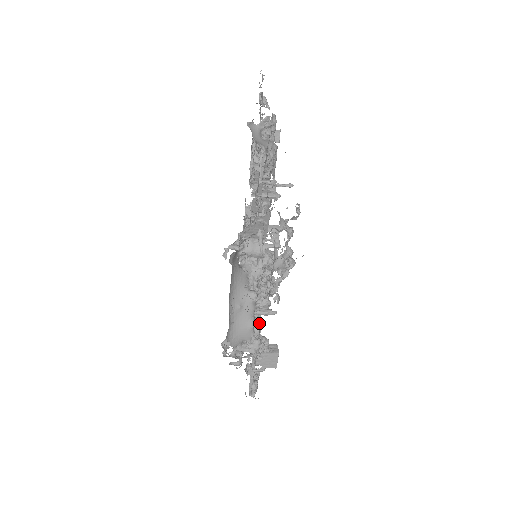
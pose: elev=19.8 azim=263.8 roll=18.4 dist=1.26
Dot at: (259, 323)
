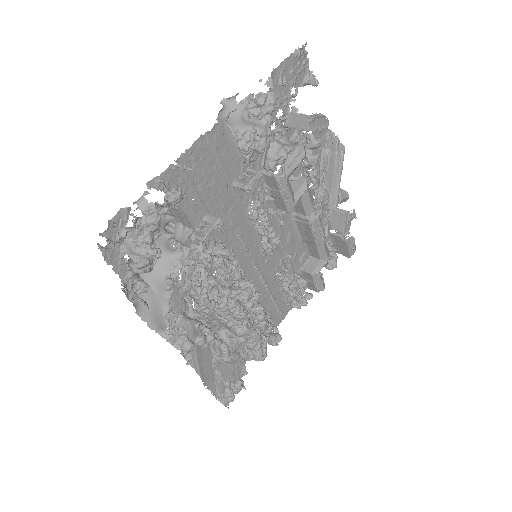
Dot at: (242, 329)
